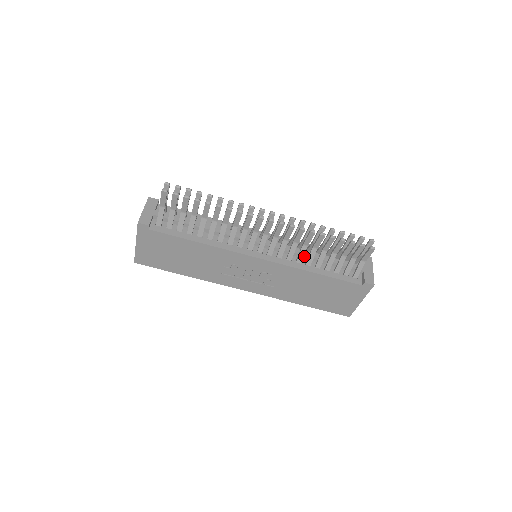
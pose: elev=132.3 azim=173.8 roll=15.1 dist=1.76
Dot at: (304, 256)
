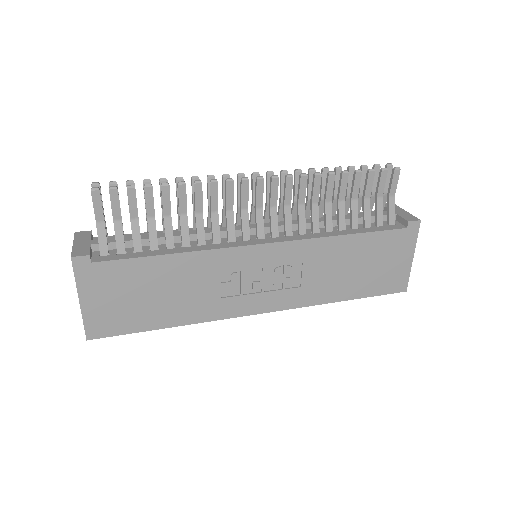
Dot at: occluded
